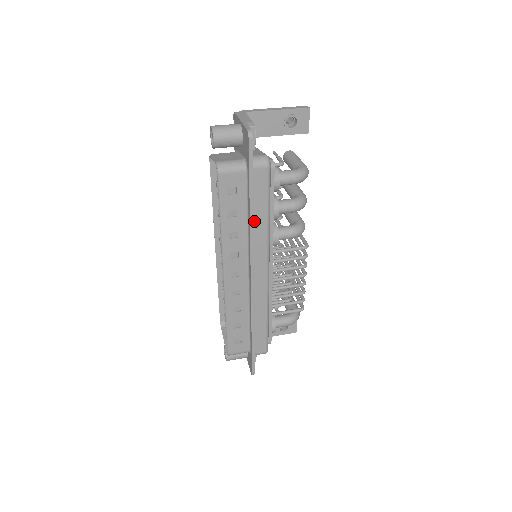
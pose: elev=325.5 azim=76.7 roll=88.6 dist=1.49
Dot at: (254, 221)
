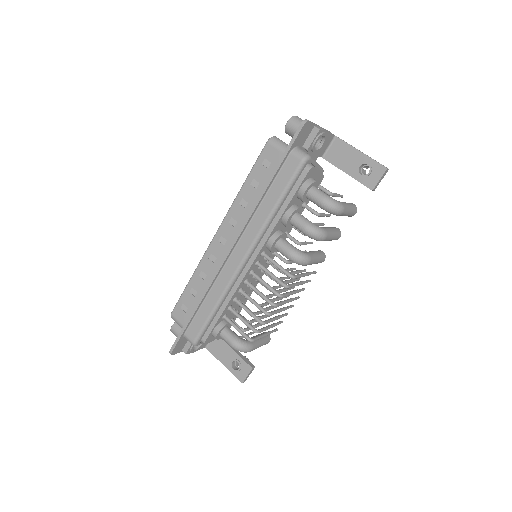
Dot at: (263, 201)
